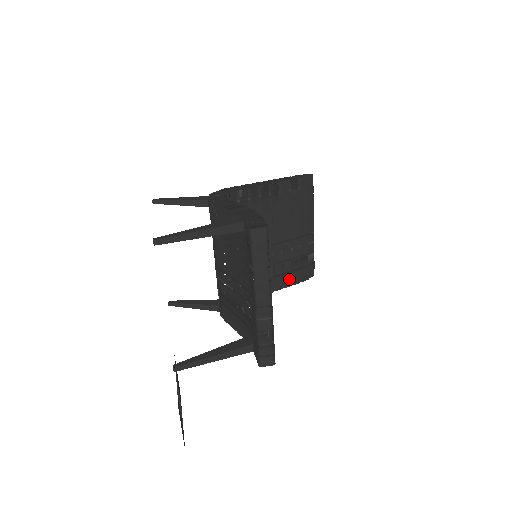
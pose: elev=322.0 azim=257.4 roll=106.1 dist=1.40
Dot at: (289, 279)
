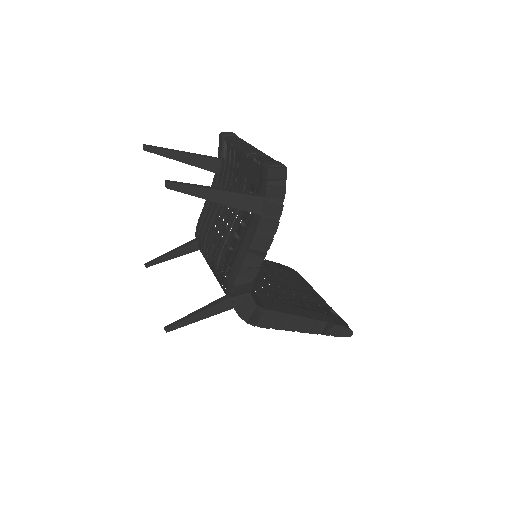
Dot at: (317, 316)
